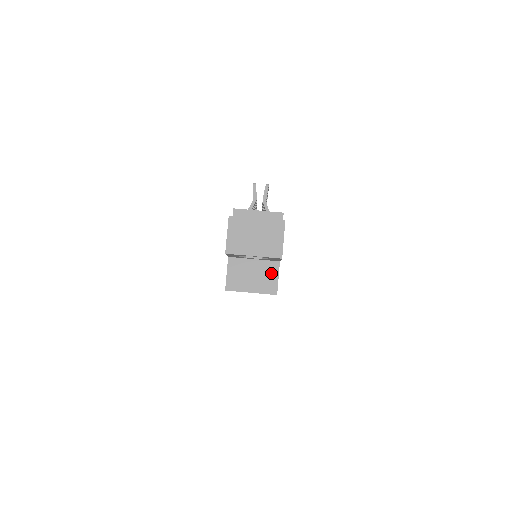
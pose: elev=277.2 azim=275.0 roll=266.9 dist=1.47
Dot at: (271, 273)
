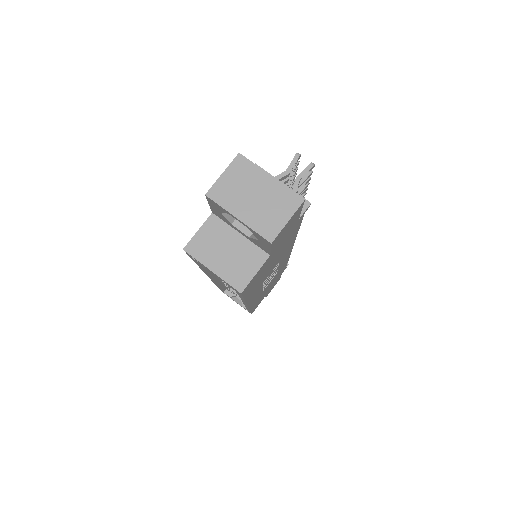
Dot at: (251, 263)
